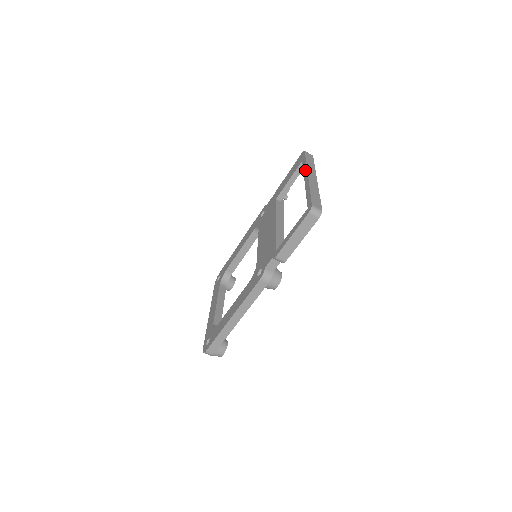
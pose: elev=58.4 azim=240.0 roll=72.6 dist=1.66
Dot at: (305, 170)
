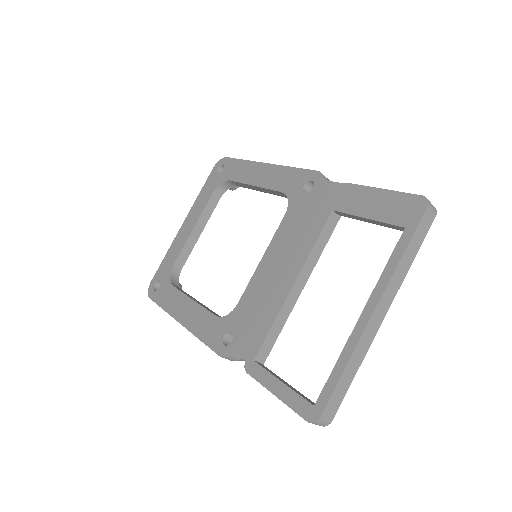
Dot at: (383, 281)
